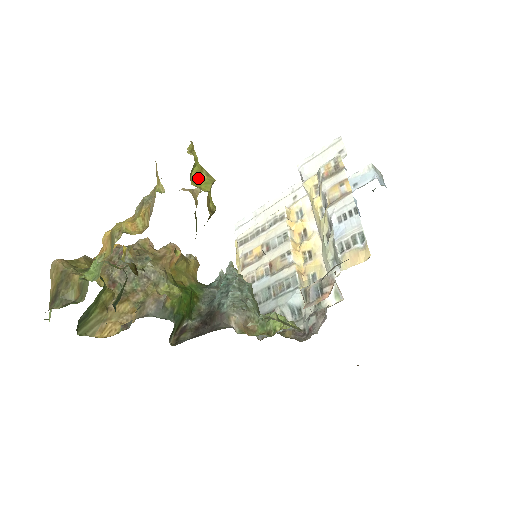
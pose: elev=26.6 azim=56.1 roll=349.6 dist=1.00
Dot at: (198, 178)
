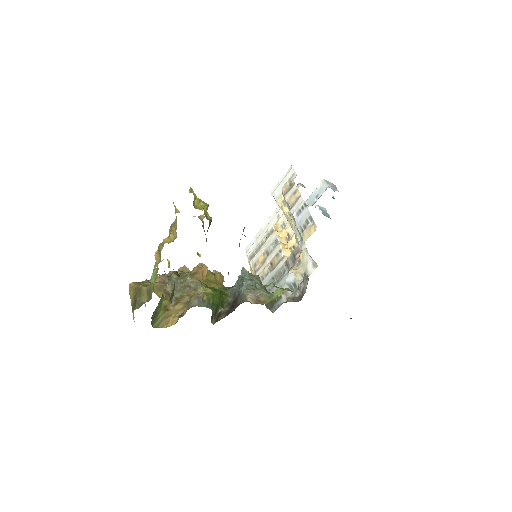
Dot at: (199, 205)
